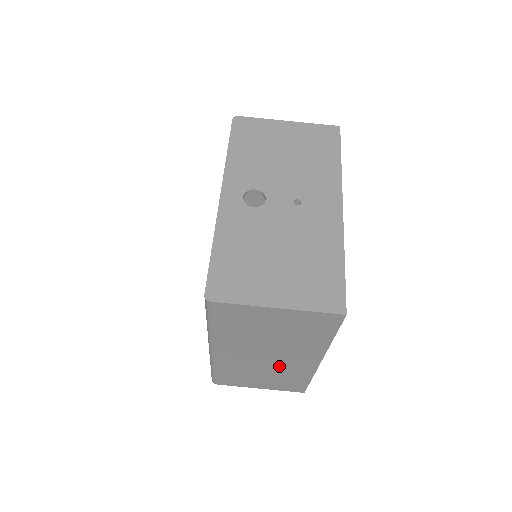
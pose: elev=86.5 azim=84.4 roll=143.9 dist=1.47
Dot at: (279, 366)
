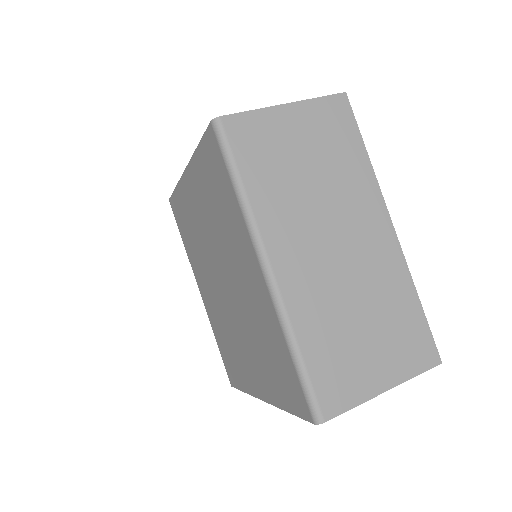
Dot at: (363, 271)
